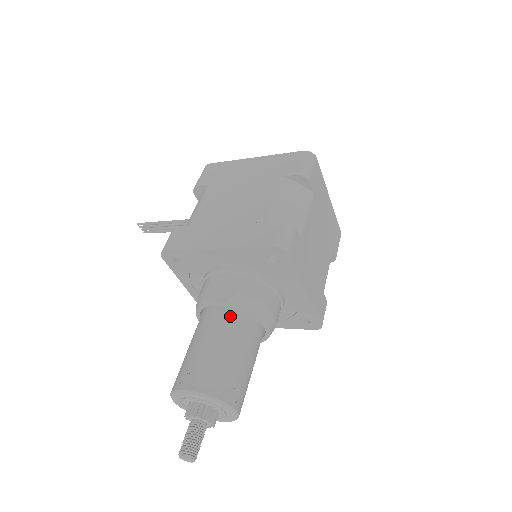
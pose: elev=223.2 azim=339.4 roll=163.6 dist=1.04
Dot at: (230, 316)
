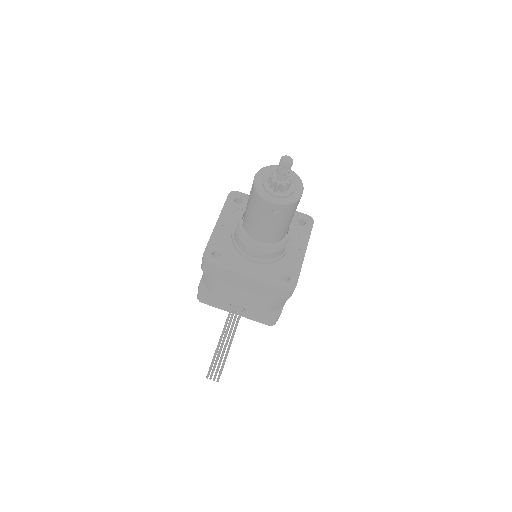
Dot at: occluded
